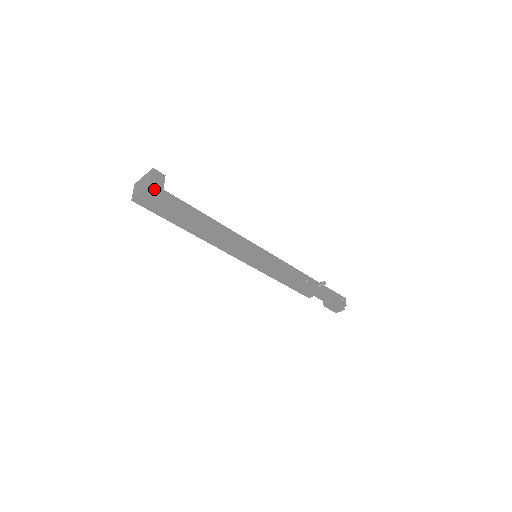
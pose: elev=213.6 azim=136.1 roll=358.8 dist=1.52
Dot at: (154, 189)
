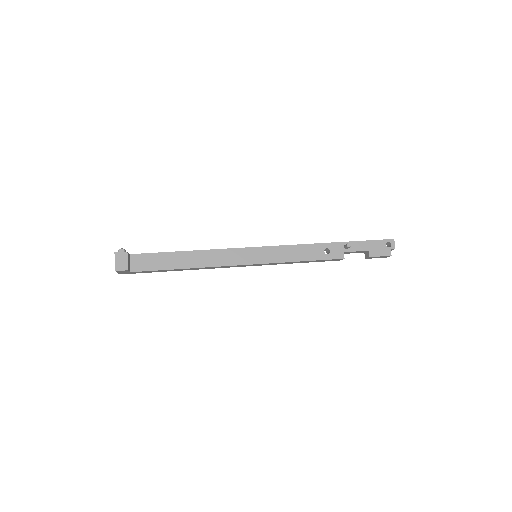
Dot at: (121, 271)
